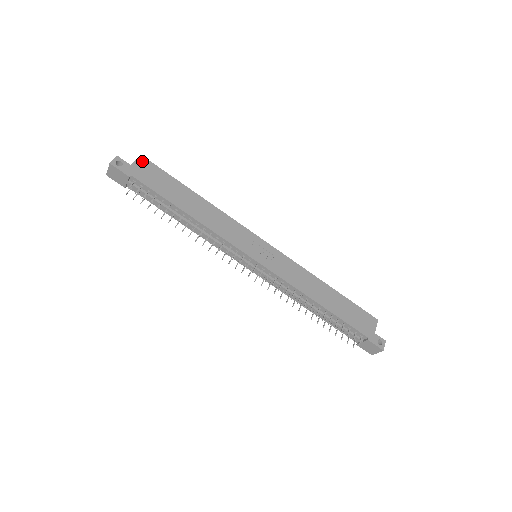
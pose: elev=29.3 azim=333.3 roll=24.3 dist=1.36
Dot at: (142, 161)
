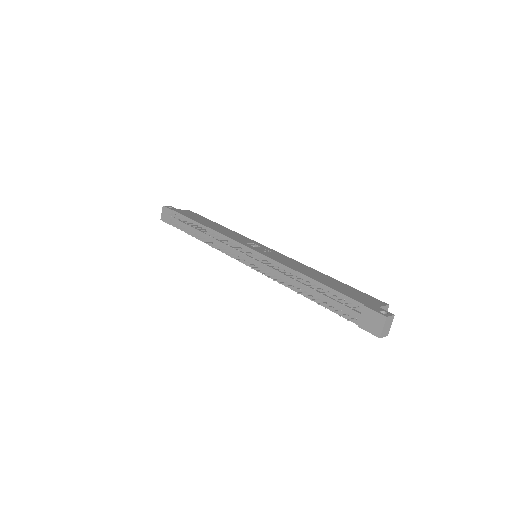
Dot at: (188, 211)
